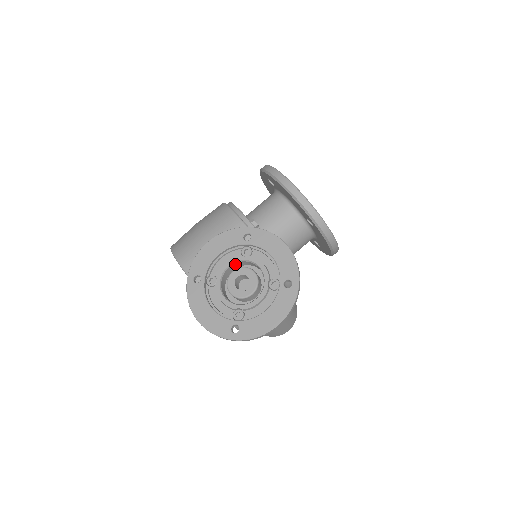
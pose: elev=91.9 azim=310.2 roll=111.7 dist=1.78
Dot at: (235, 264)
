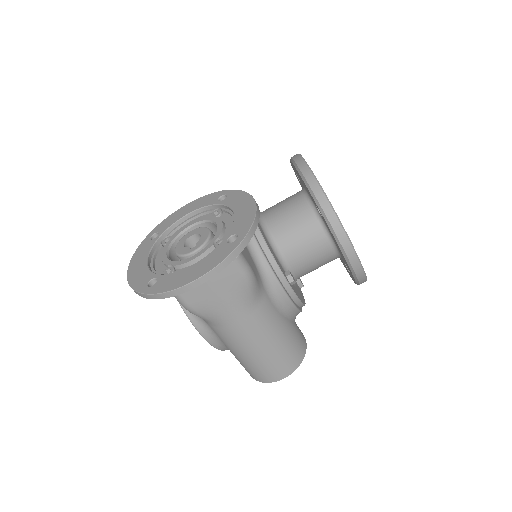
Dot at: occluded
